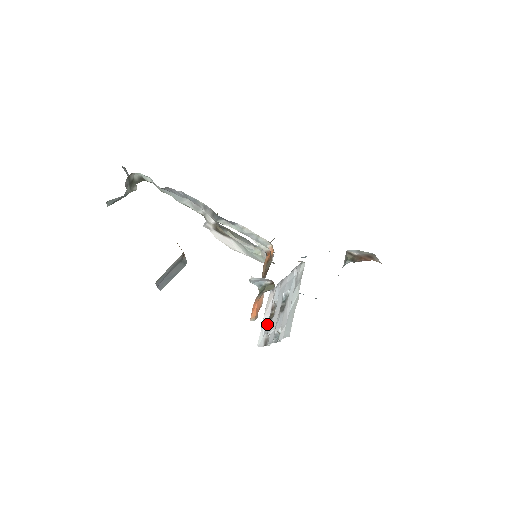
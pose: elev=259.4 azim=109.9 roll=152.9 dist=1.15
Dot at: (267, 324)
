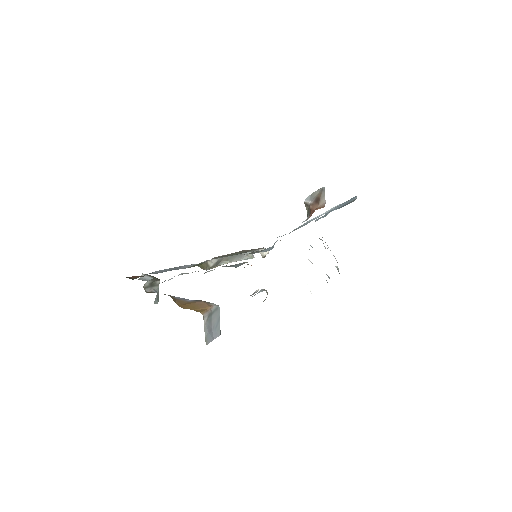
Dot at: occluded
